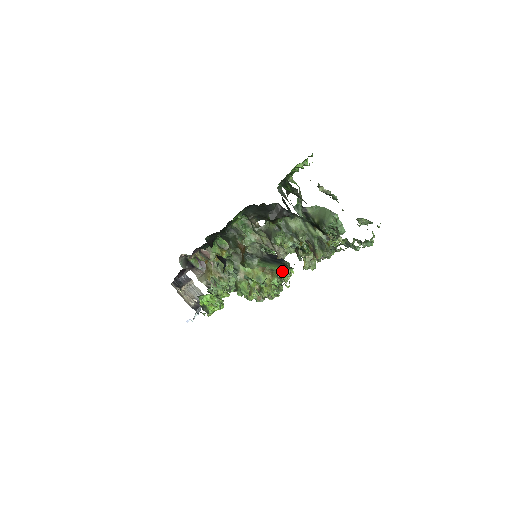
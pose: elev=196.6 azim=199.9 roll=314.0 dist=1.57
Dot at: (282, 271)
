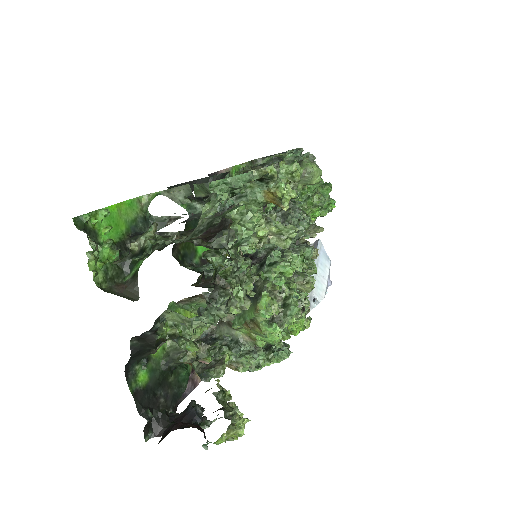
Dot at: (258, 314)
